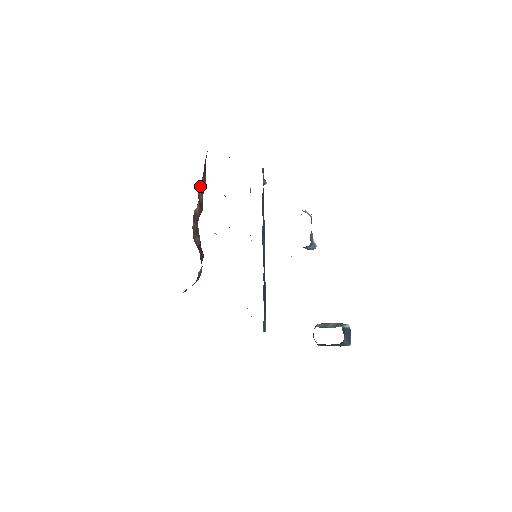
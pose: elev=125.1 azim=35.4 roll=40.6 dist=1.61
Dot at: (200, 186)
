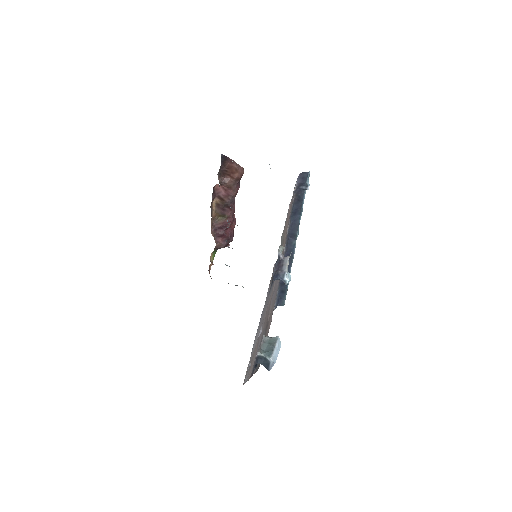
Dot at: (220, 184)
